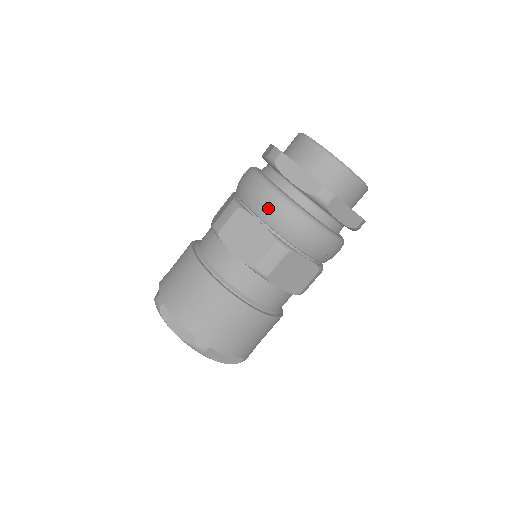
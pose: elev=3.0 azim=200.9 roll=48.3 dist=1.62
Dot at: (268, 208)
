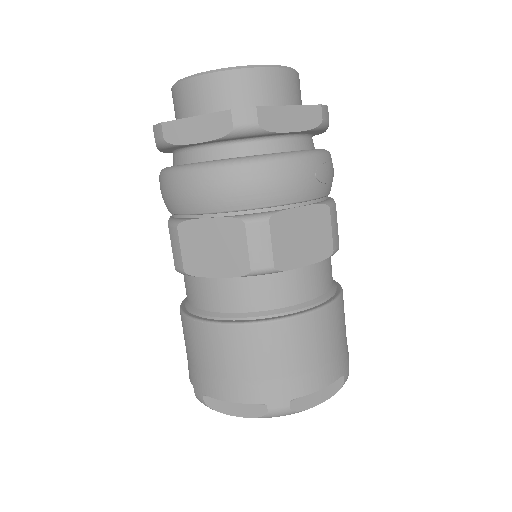
Dot at: (202, 194)
